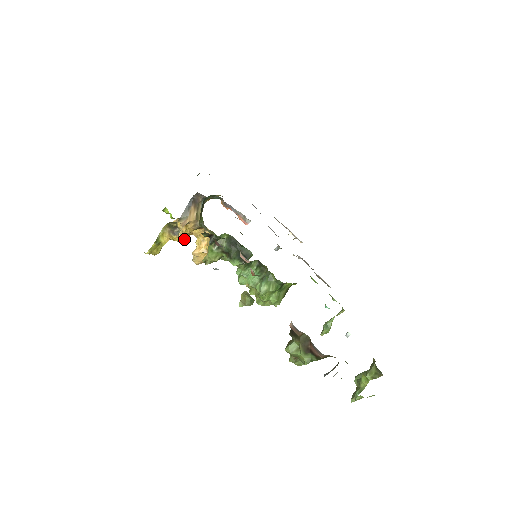
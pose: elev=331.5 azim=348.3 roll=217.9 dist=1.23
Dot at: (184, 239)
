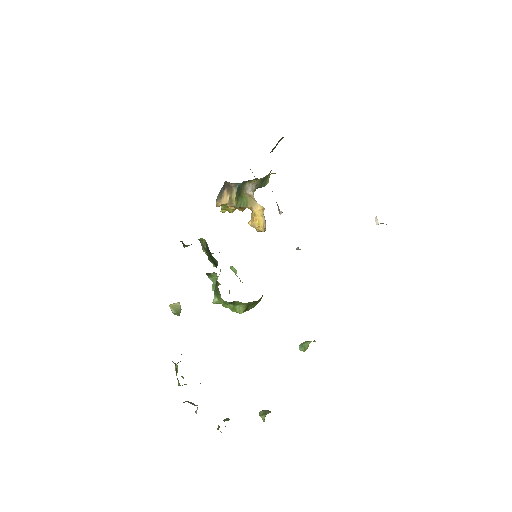
Dot at: (243, 209)
